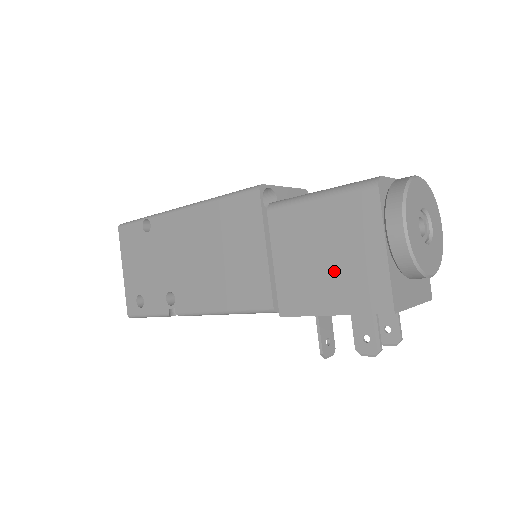
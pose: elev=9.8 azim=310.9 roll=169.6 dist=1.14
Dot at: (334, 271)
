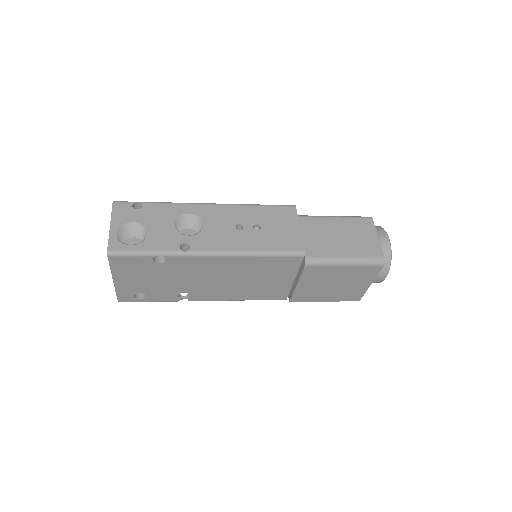
Dot at: (337, 290)
